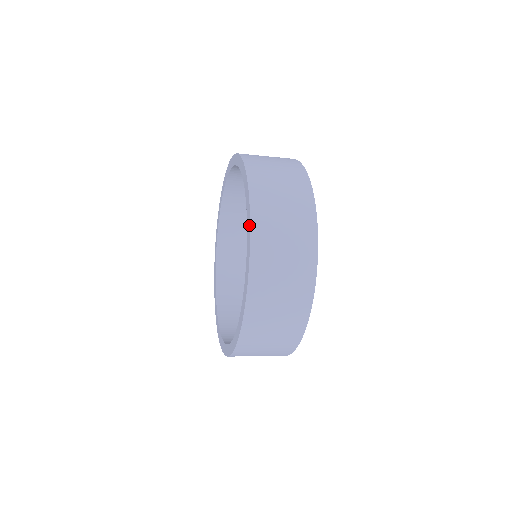
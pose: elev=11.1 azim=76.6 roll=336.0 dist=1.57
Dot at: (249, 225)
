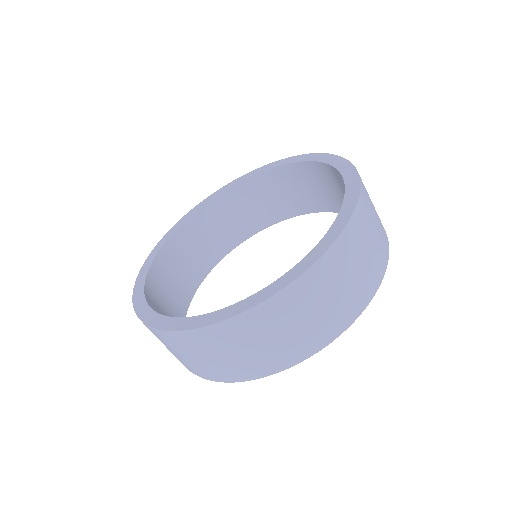
Dot at: (338, 157)
